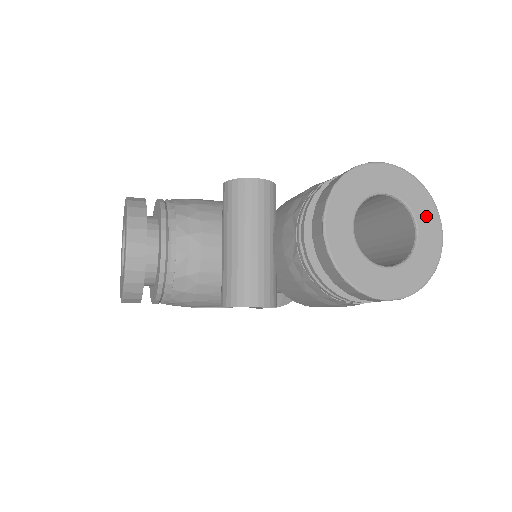
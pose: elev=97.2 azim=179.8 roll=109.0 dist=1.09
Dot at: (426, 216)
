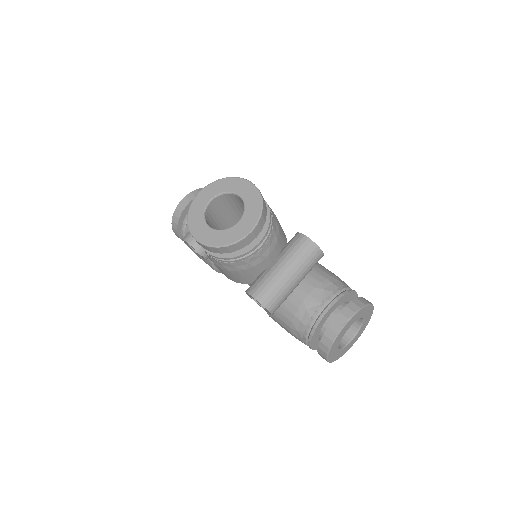
Dot at: (359, 334)
